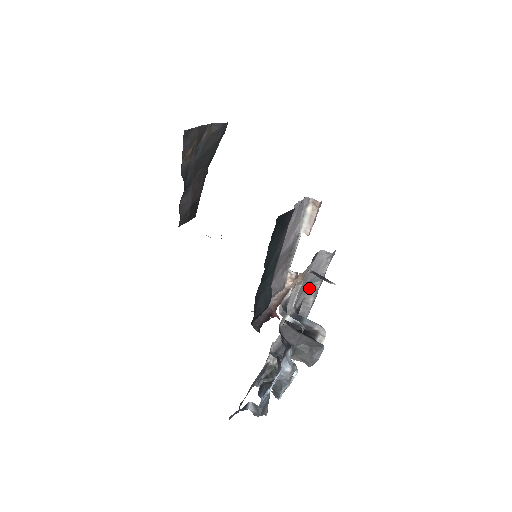
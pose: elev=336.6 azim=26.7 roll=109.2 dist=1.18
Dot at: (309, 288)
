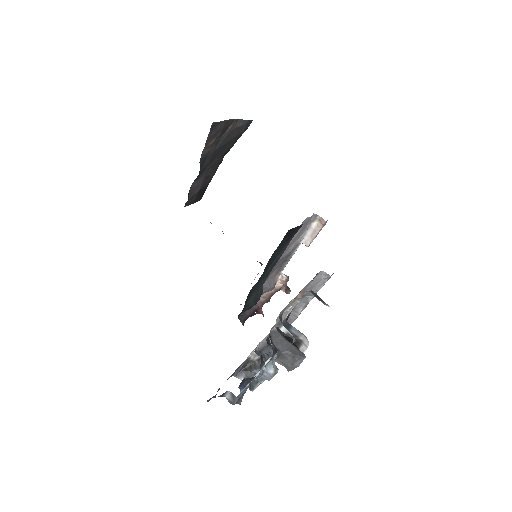
Dot at: (302, 300)
